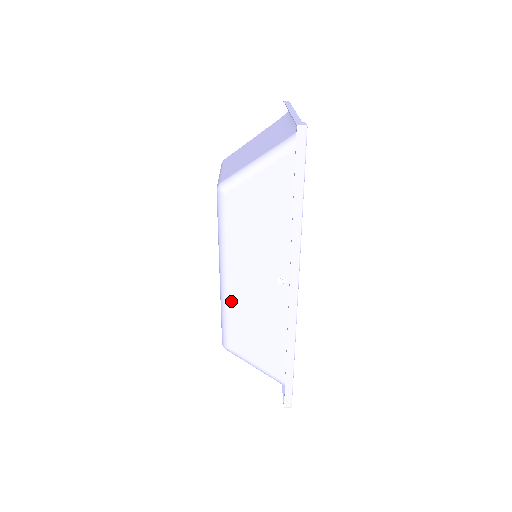
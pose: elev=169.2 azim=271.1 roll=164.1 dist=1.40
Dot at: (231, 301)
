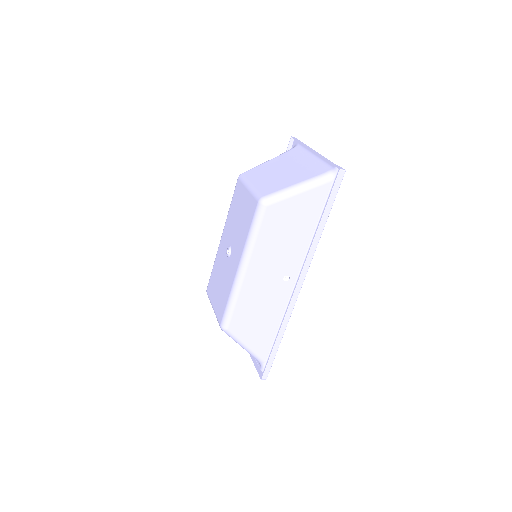
Dot at: (243, 291)
